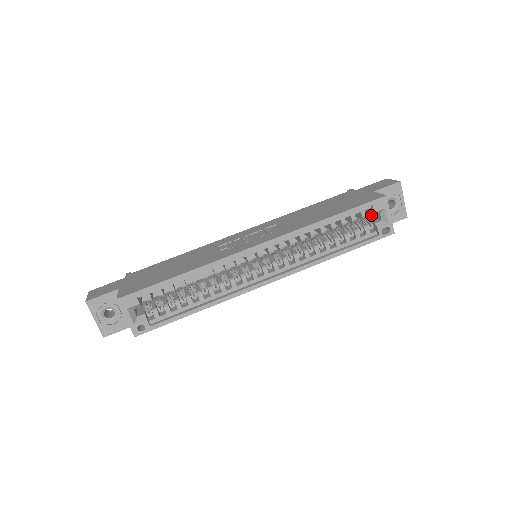
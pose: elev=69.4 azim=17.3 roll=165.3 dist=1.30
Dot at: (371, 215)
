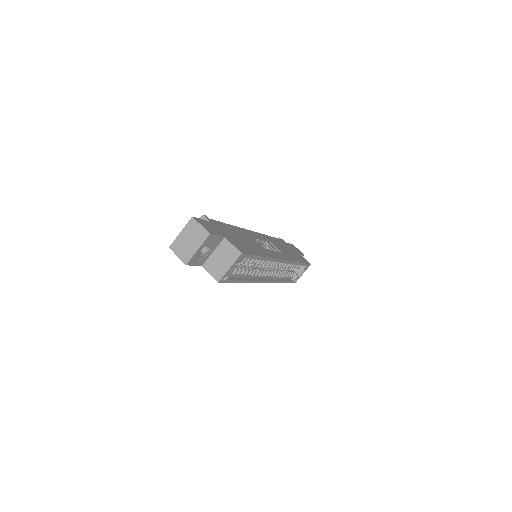
Dot at: occluded
